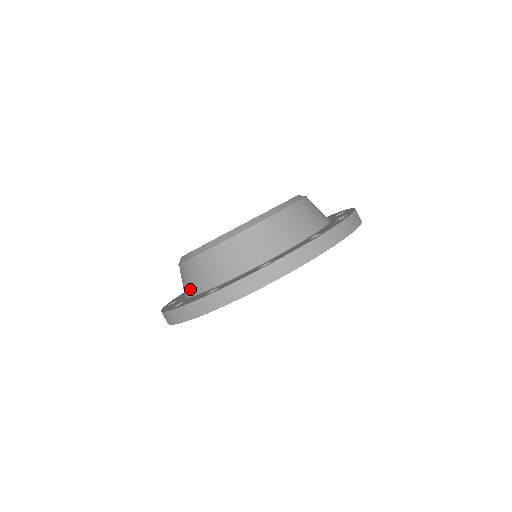
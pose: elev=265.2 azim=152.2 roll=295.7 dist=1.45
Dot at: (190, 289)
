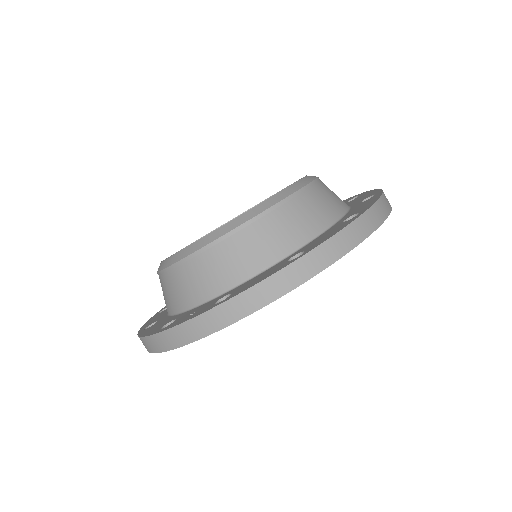
Dot at: occluded
